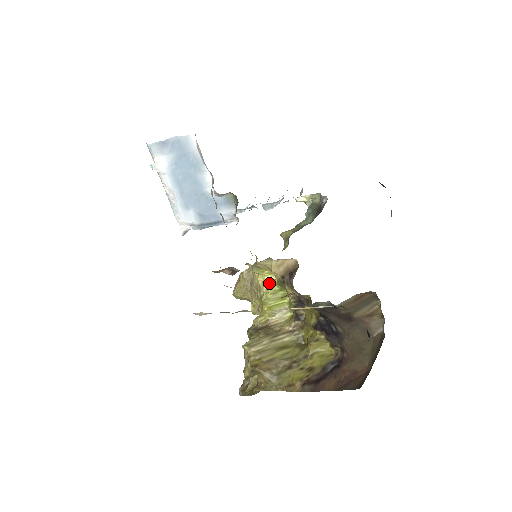
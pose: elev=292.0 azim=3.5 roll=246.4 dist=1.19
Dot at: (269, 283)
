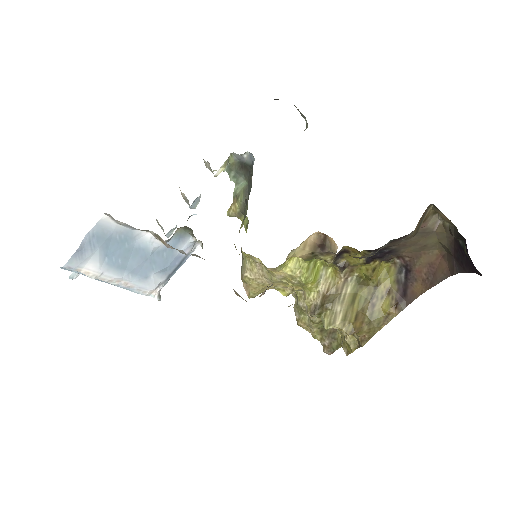
Dot at: (297, 266)
